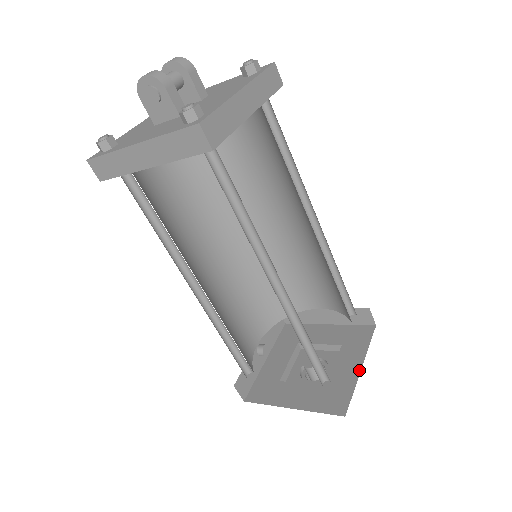
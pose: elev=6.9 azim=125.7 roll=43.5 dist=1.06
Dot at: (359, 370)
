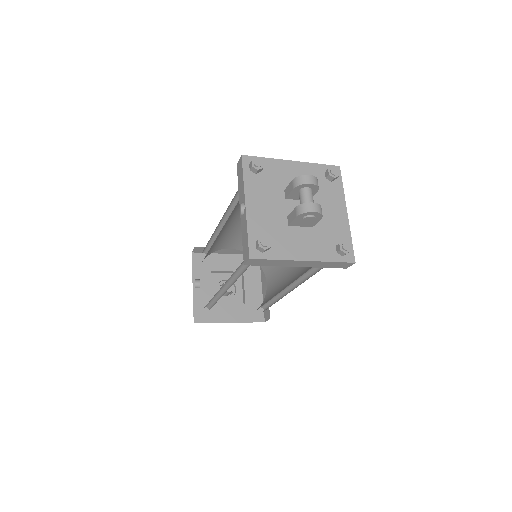
Dot at: (261, 290)
